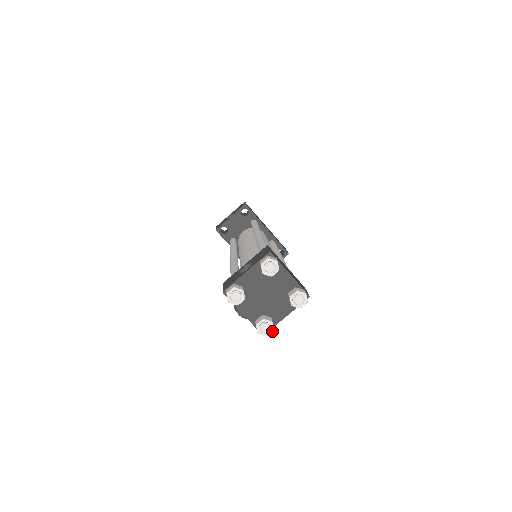
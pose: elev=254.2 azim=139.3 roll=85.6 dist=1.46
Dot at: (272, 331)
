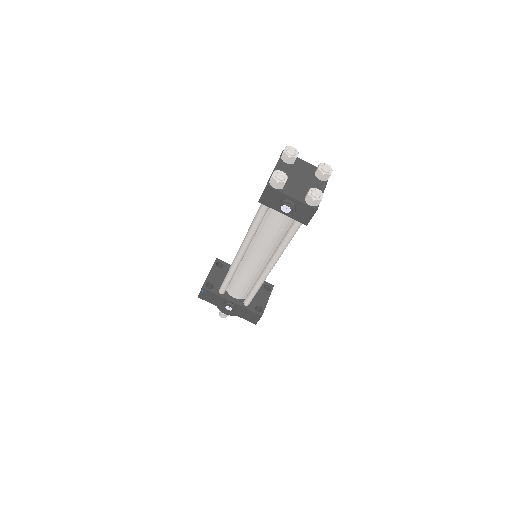
Dot at: occluded
